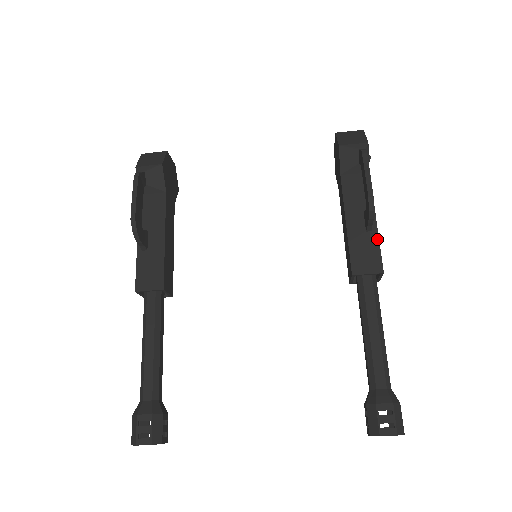
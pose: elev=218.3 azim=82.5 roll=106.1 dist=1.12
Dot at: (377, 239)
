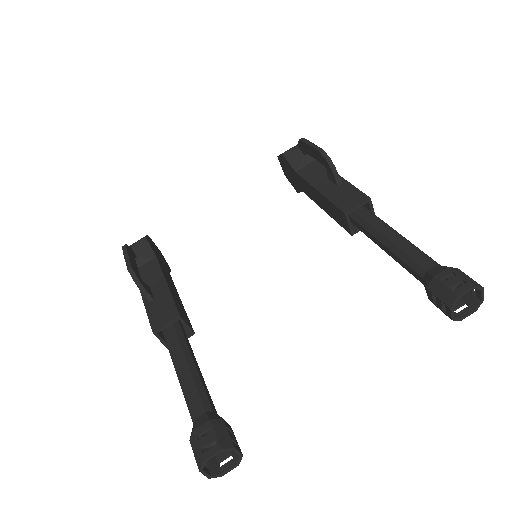
Dot at: (350, 185)
